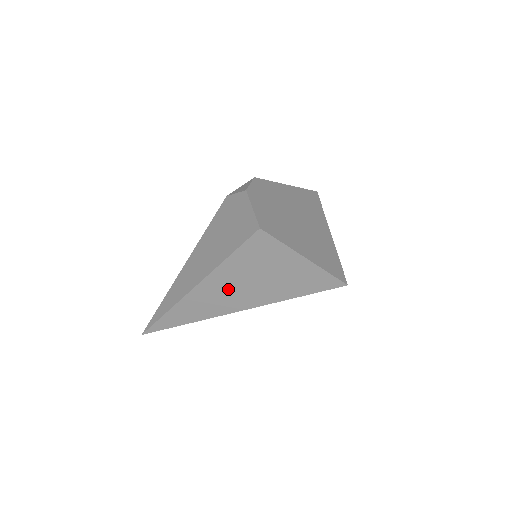
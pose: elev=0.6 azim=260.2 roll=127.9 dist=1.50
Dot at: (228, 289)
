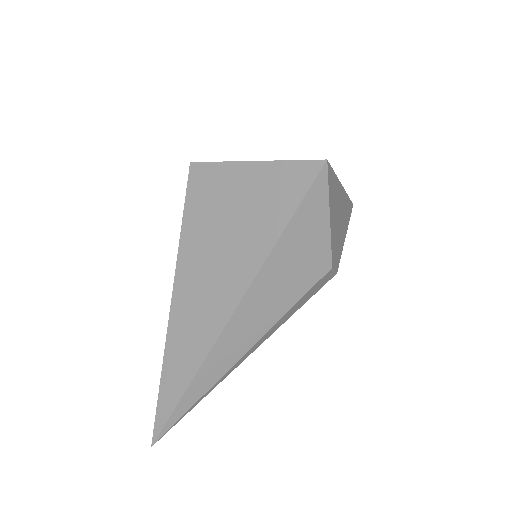
Dot at: (203, 281)
